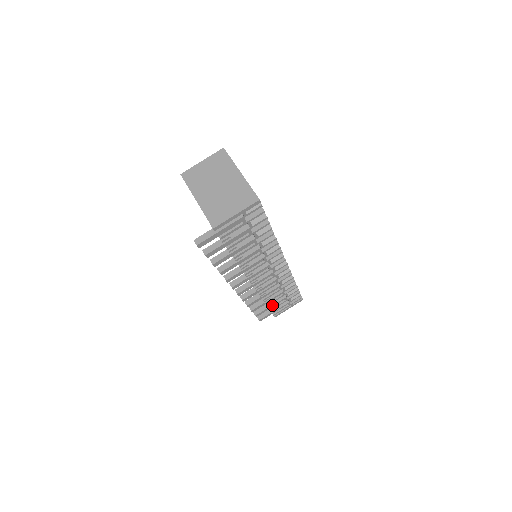
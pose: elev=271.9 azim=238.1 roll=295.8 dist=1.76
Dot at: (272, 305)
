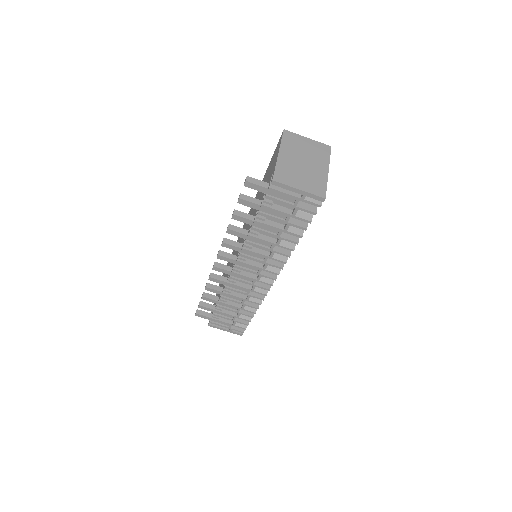
Dot at: (220, 311)
